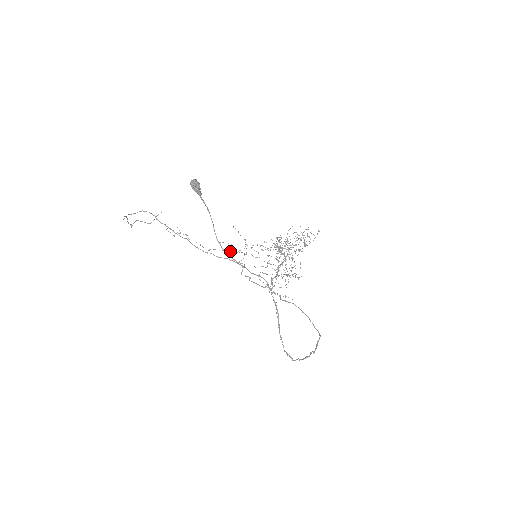
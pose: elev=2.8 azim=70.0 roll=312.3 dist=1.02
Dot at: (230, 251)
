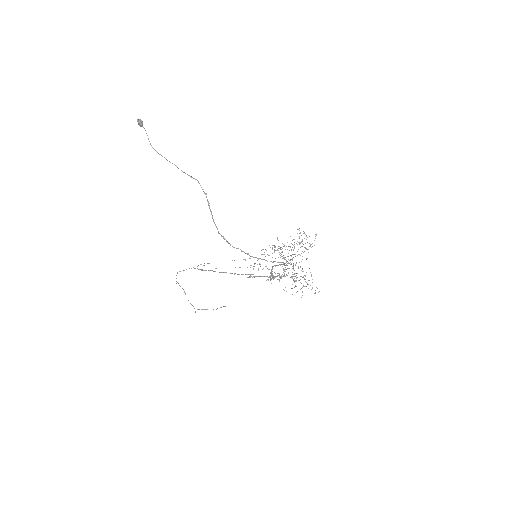
Dot at: occluded
